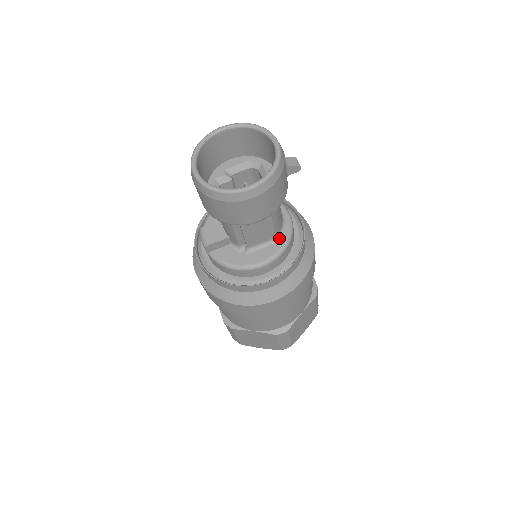
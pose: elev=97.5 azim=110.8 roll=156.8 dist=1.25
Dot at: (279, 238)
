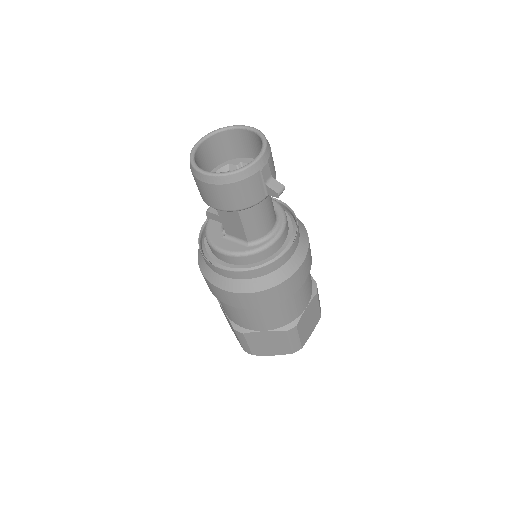
Dot at: (251, 244)
